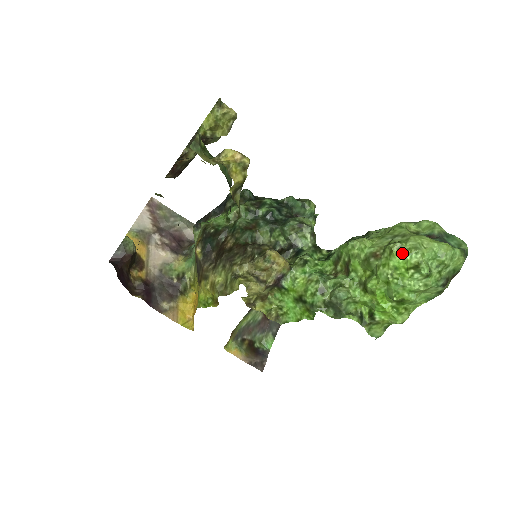
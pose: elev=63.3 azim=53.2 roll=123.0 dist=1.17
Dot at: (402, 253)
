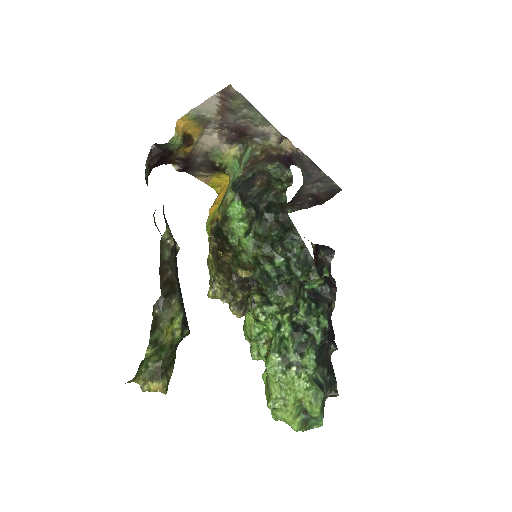
Dot at: occluded
